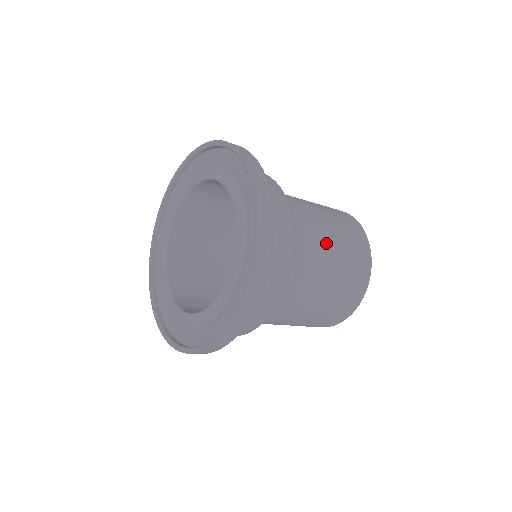
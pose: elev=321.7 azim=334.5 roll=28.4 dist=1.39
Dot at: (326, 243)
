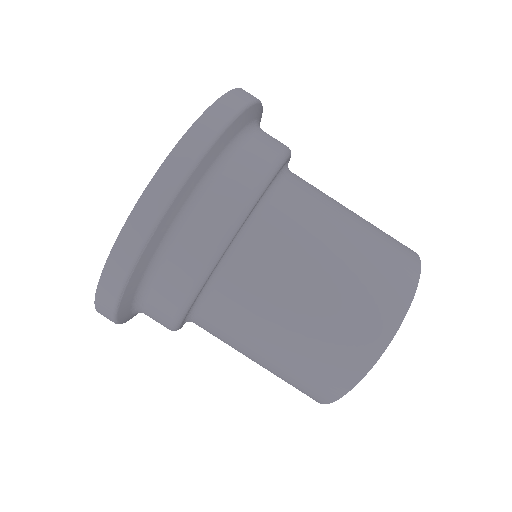
Dot at: (300, 286)
